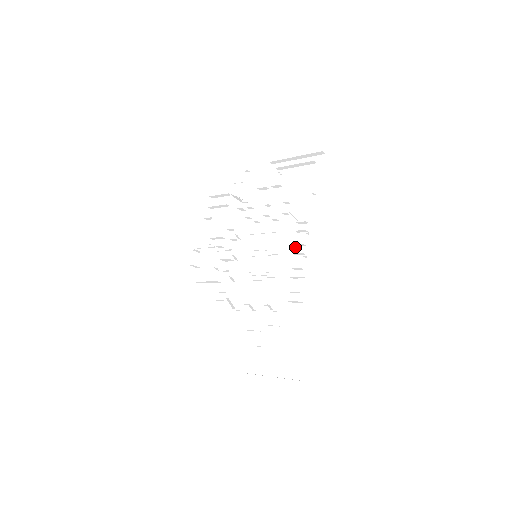
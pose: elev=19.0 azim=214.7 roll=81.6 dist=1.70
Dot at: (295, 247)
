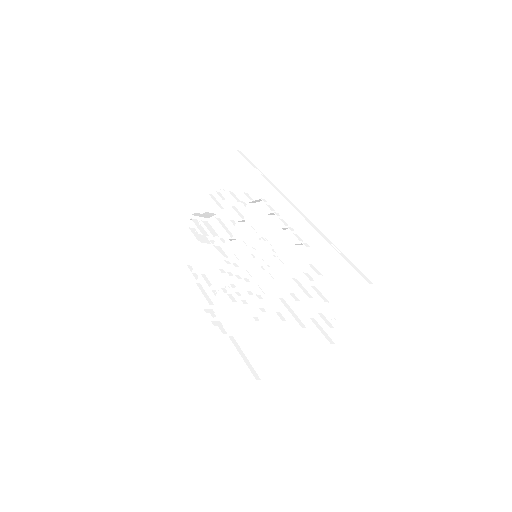
Dot at: (277, 214)
